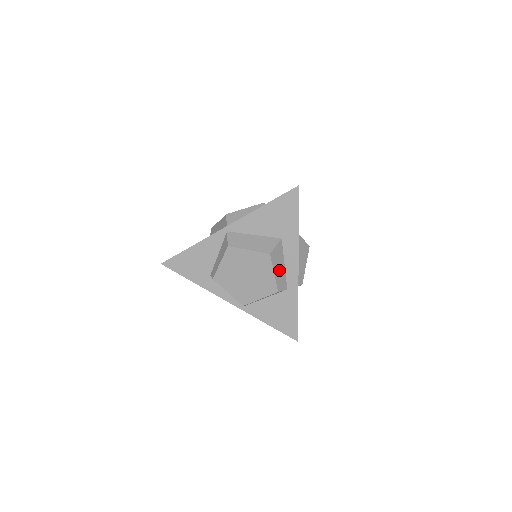
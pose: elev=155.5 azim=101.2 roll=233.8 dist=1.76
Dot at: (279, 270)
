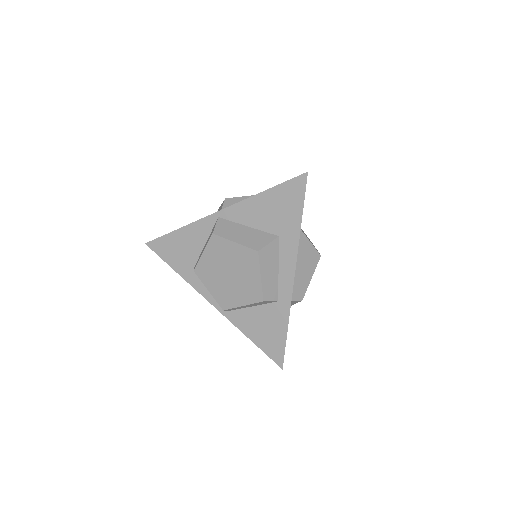
Dot at: (269, 274)
